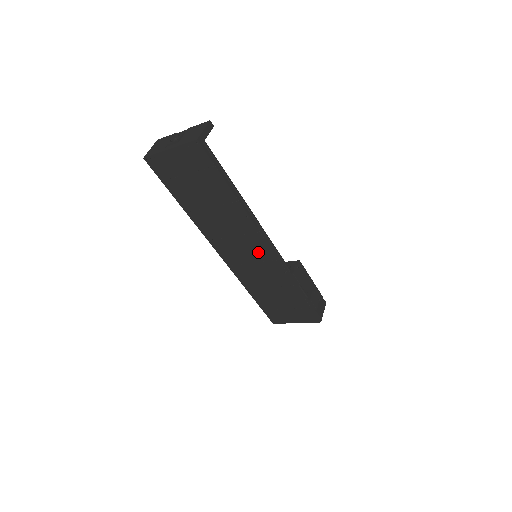
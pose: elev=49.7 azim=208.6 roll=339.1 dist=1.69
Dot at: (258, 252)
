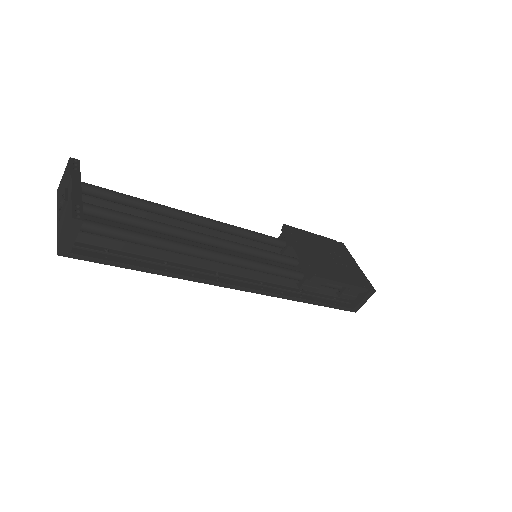
Dot at: occluded
